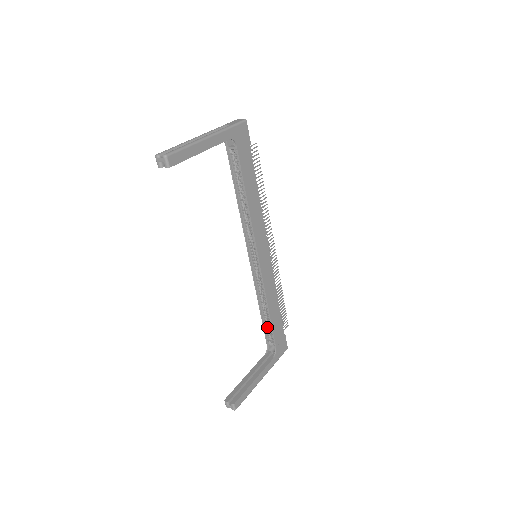
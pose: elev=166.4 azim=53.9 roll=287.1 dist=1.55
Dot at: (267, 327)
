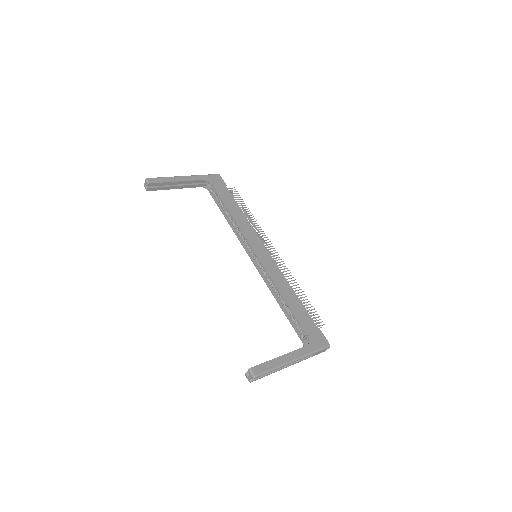
Dot at: (293, 321)
